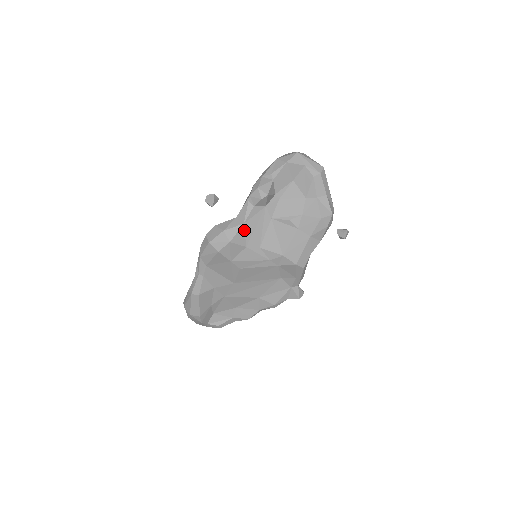
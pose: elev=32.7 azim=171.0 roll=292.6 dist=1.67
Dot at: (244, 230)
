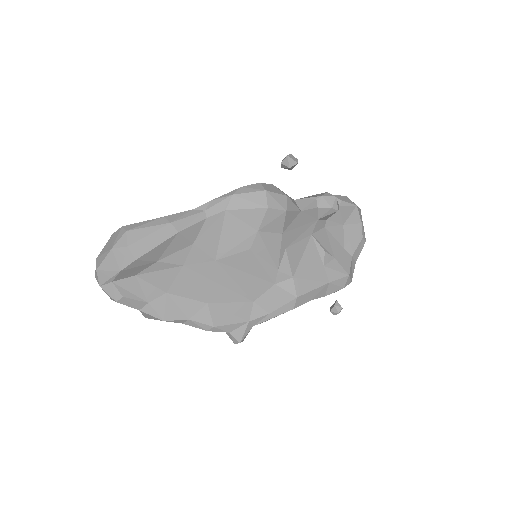
Dot at: (296, 217)
